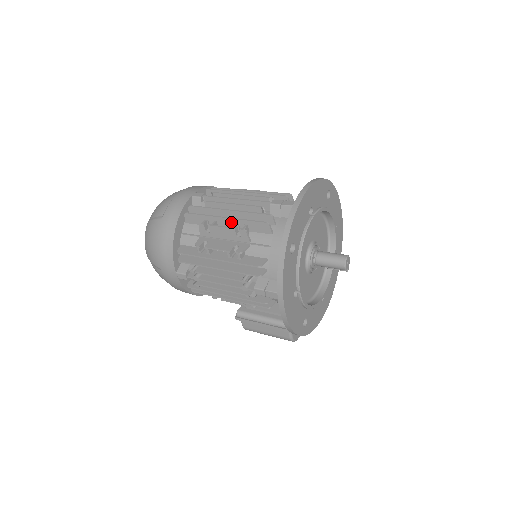
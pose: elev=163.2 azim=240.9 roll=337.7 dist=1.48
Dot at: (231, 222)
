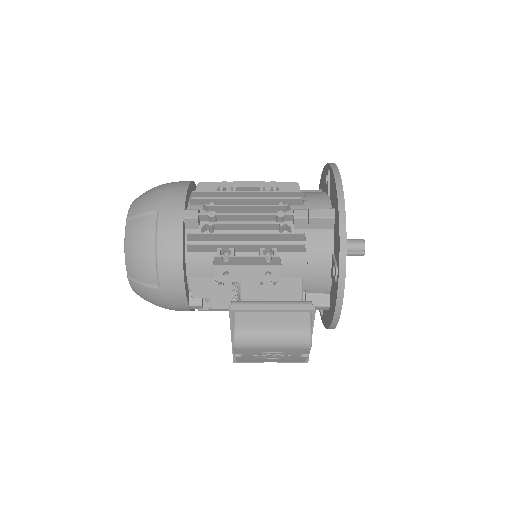
Dot at: occluded
